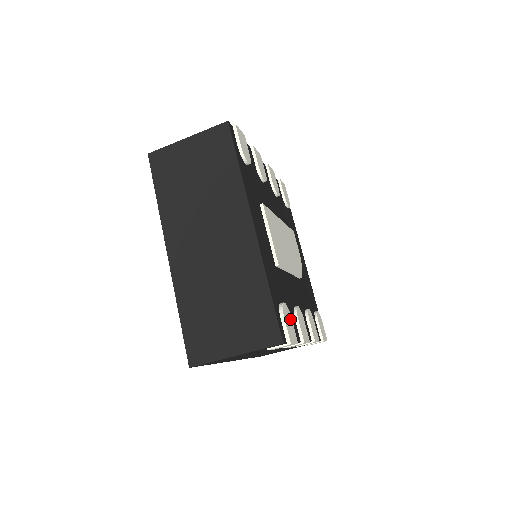
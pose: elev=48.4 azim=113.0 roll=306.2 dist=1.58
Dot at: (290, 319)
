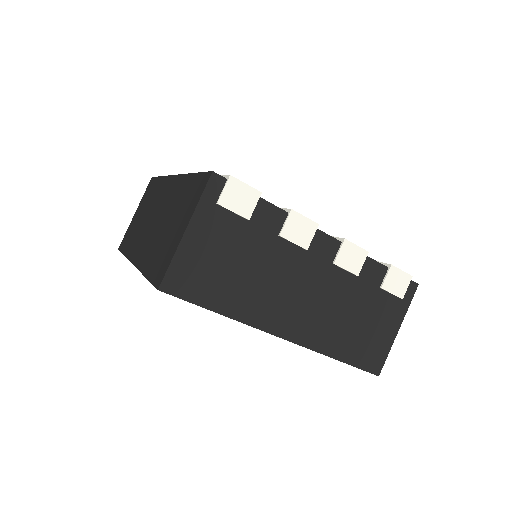
Dot at: occluded
